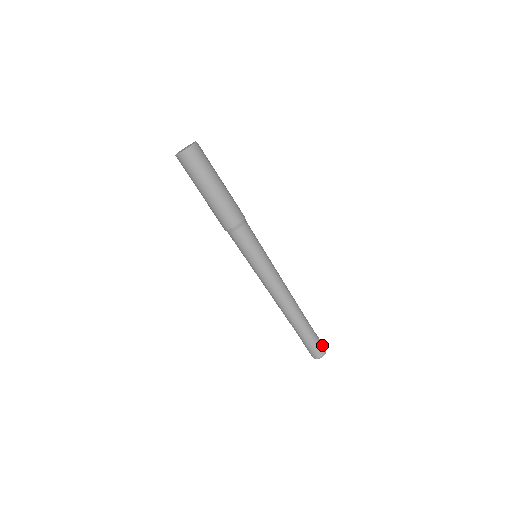
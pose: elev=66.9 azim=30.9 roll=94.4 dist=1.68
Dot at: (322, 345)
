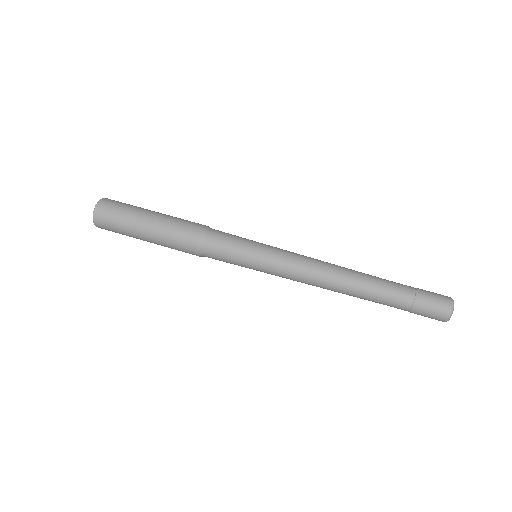
Dot at: (438, 295)
